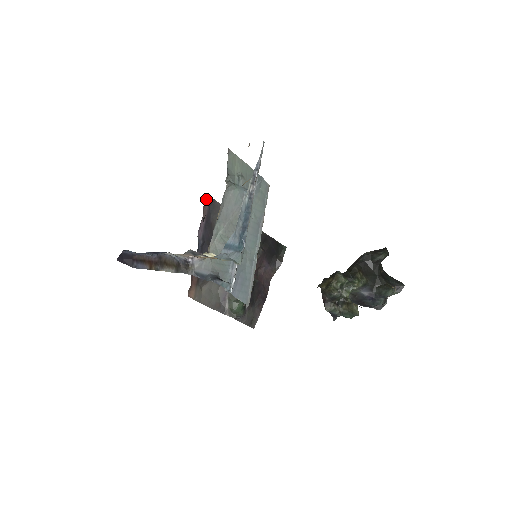
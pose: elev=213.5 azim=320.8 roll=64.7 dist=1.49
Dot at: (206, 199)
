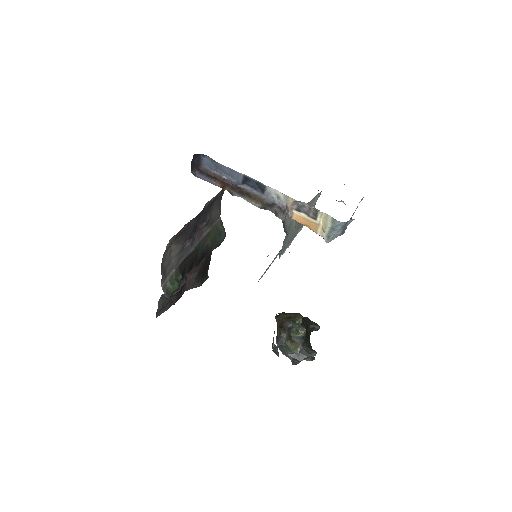
Dot at: occluded
